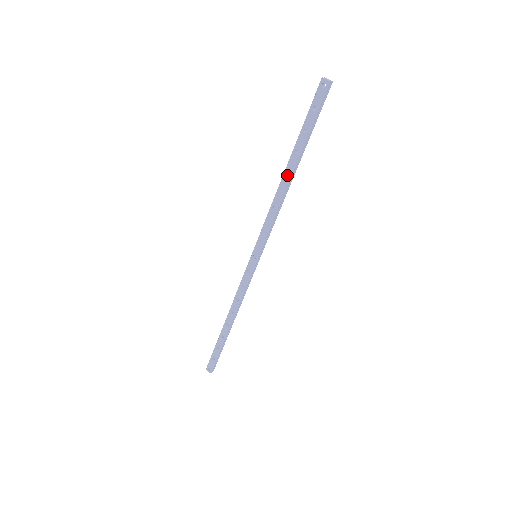
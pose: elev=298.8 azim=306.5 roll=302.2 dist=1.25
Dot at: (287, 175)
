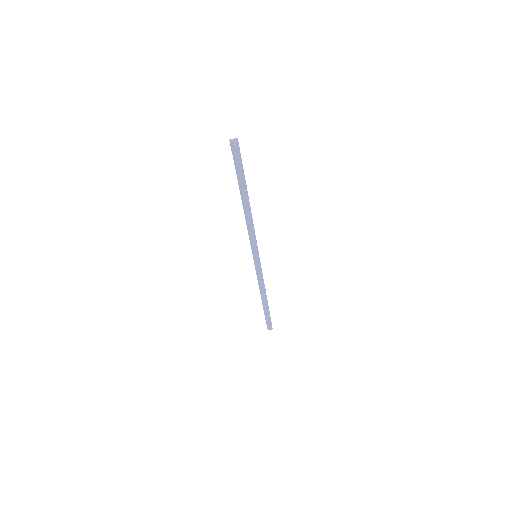
Dot at: (246, 205)
